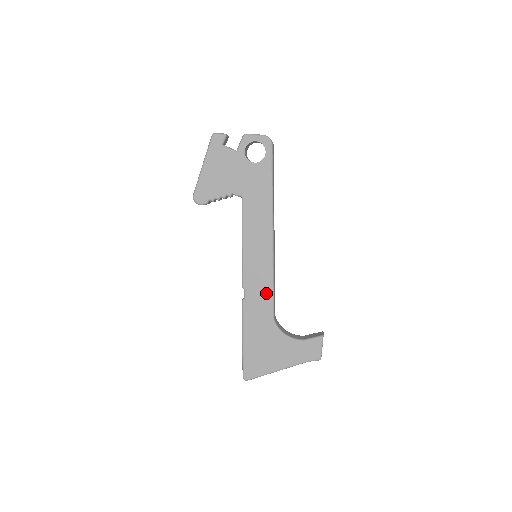
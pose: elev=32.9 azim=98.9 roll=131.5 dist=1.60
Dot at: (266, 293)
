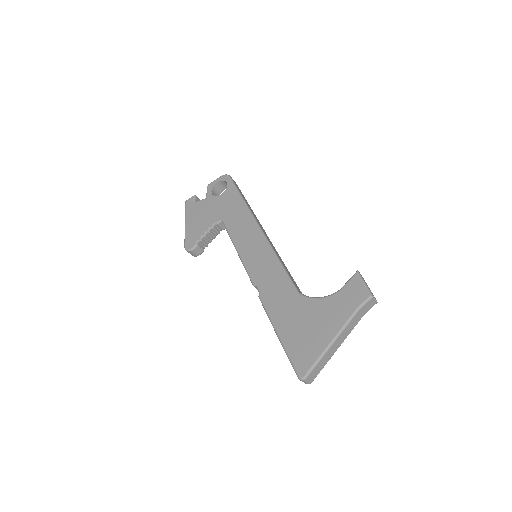
Dot at: (277, 273)
